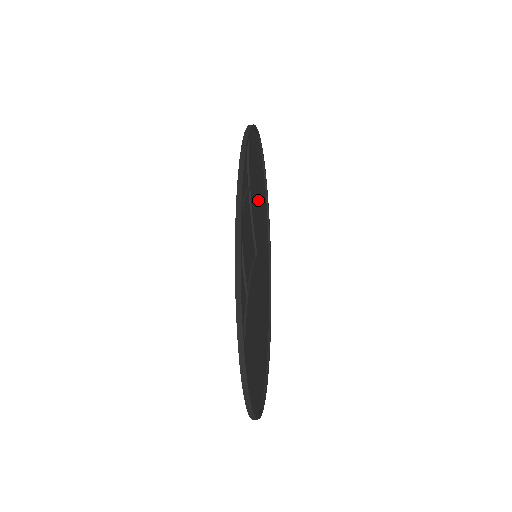
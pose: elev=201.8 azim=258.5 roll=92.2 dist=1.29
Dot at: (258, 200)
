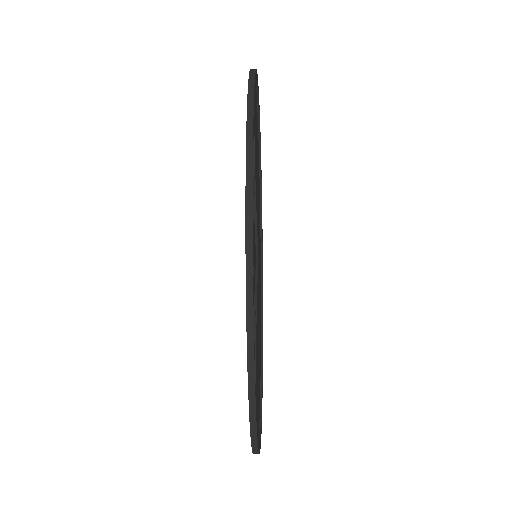
Dot at: (256, 174)
